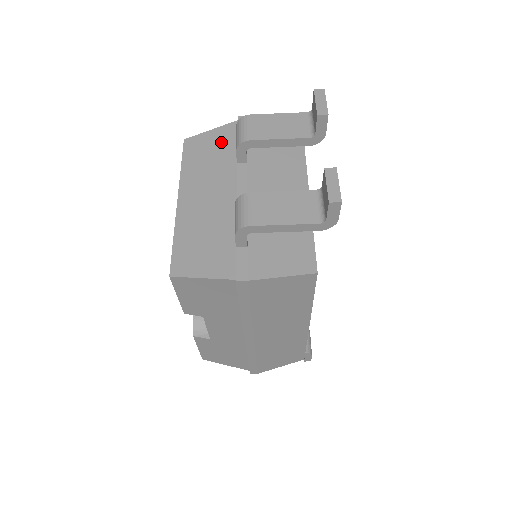
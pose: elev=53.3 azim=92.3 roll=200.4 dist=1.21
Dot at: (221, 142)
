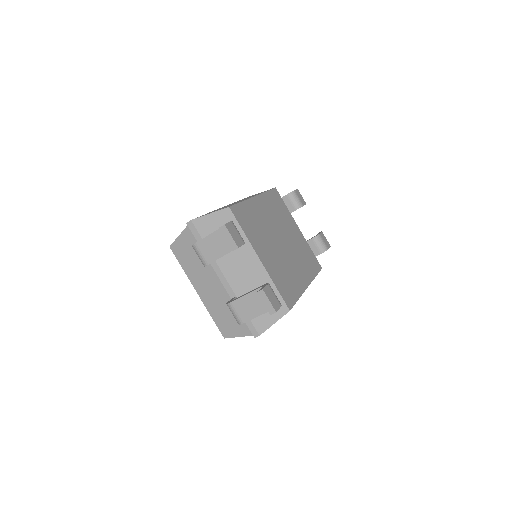
Dot at: (191, 246)
